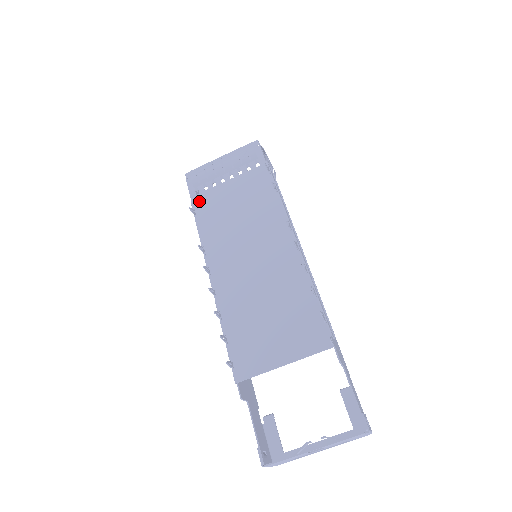
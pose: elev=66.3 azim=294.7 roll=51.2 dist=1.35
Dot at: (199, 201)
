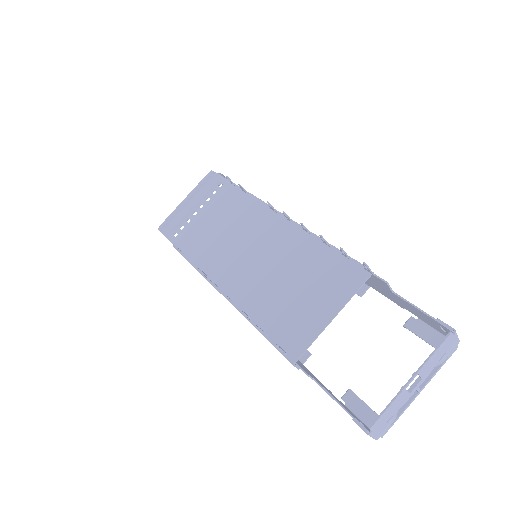
Dot at: (180, 240)
